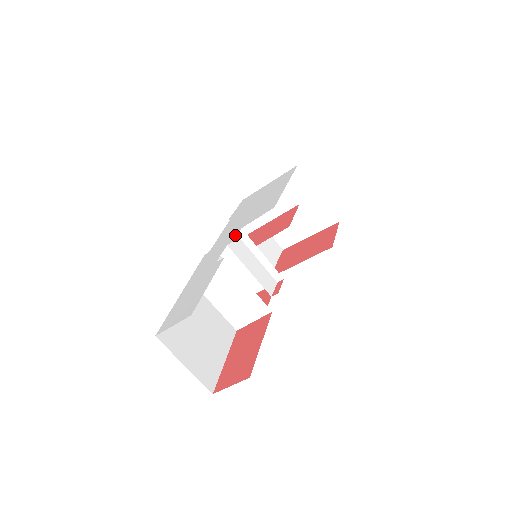
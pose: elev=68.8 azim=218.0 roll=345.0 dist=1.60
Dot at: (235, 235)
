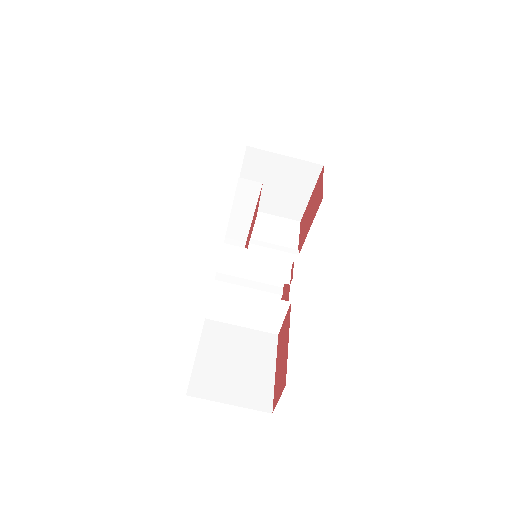
Dot at: occluded
